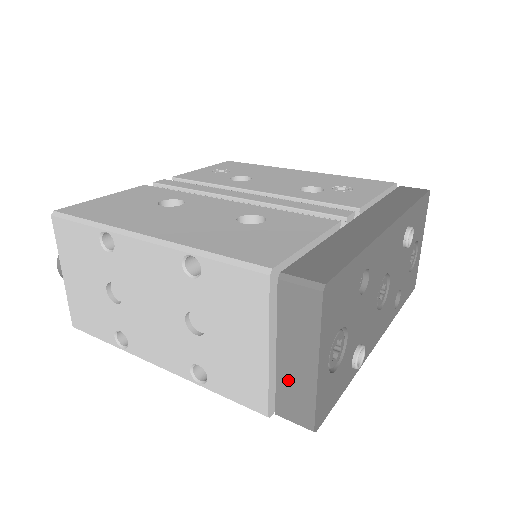
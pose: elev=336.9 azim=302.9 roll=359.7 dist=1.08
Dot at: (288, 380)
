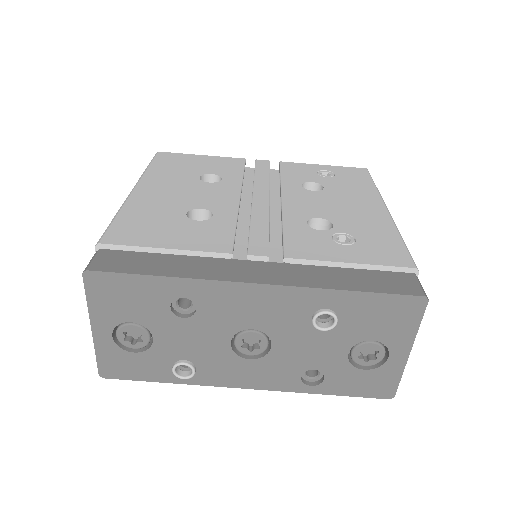
Dot at: occluded
